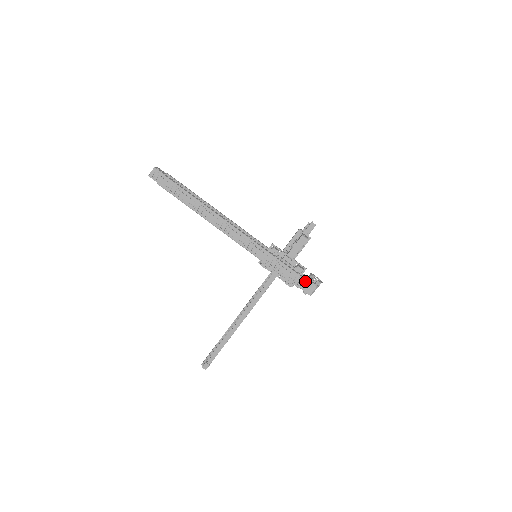
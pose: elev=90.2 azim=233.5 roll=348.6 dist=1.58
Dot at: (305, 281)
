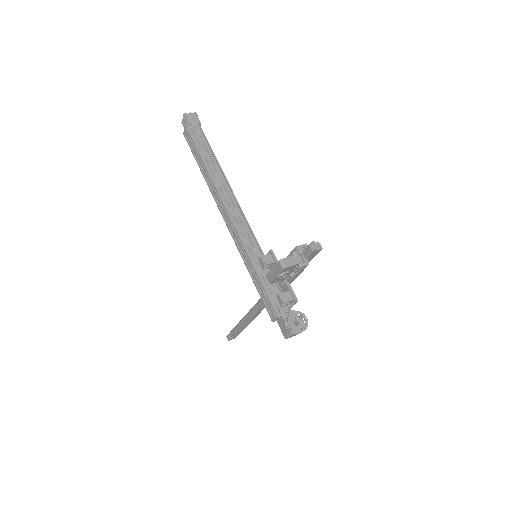
Dot at: (282, 318)
